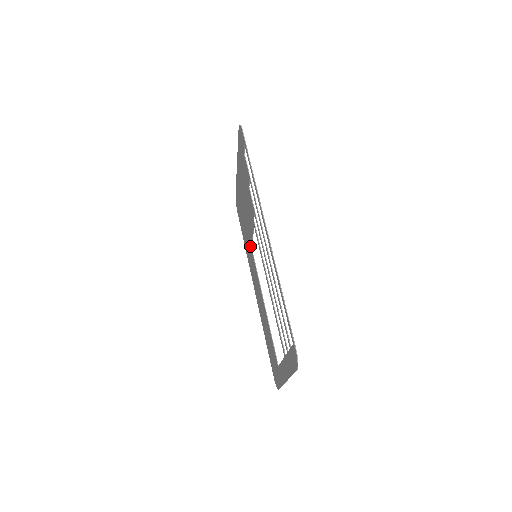
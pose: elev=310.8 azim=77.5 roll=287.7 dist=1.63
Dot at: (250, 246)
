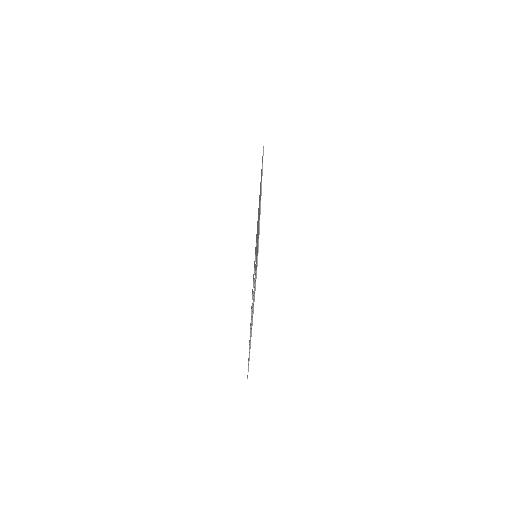
Dot at: (257, 229)
